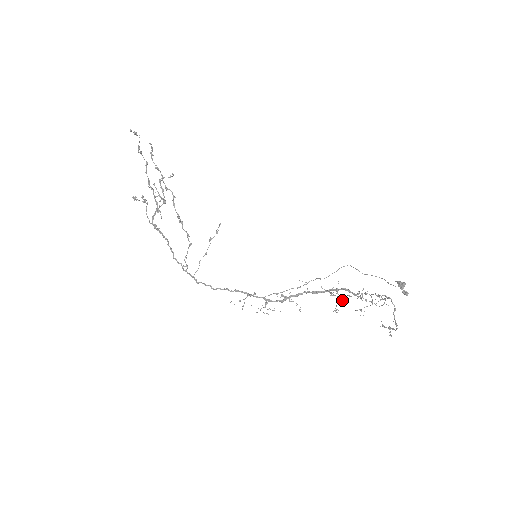
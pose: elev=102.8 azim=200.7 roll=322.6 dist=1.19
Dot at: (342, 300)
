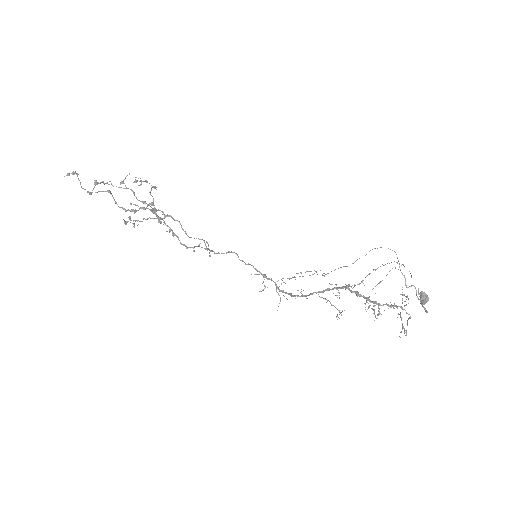
Dot at: occluded
